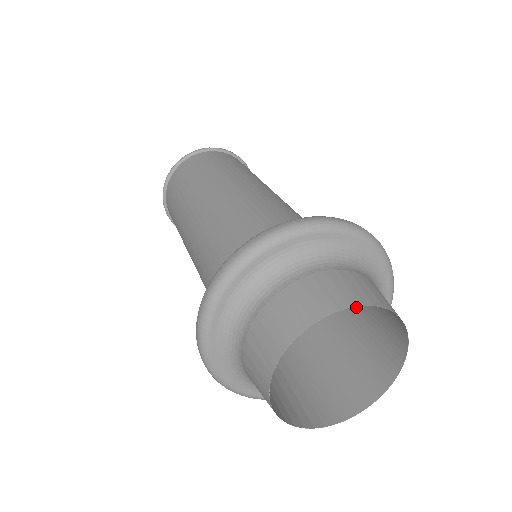
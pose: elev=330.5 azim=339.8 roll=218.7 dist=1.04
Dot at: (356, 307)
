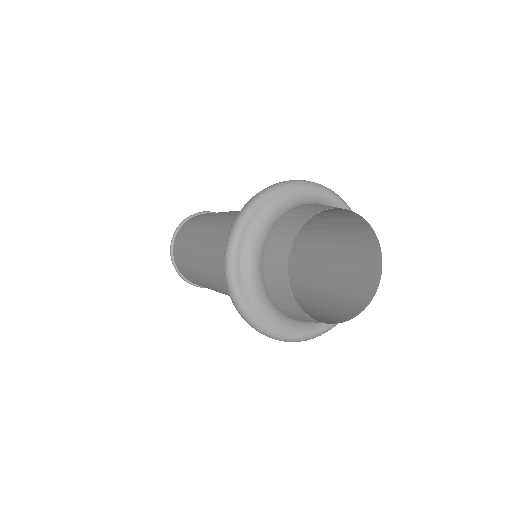
Dot at: (334, 284)
